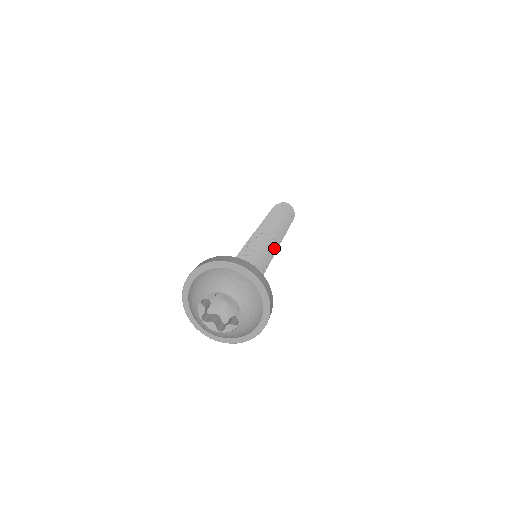
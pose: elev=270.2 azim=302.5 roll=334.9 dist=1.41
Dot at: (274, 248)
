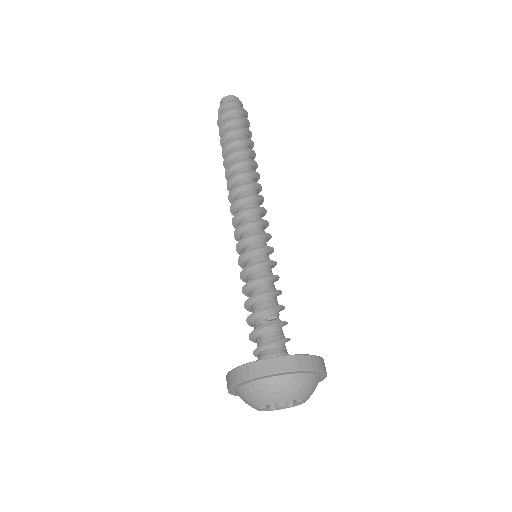
Dot at: (264, 222)
